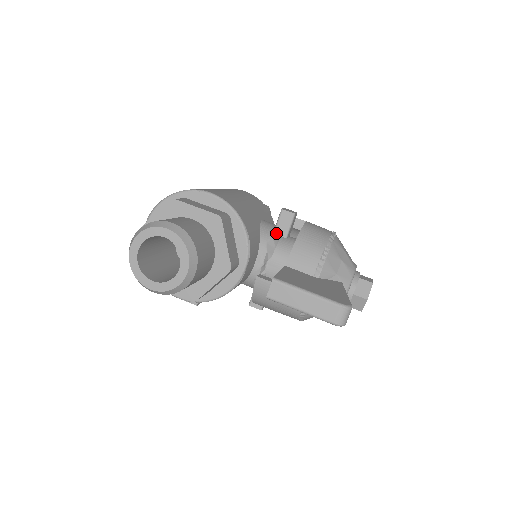
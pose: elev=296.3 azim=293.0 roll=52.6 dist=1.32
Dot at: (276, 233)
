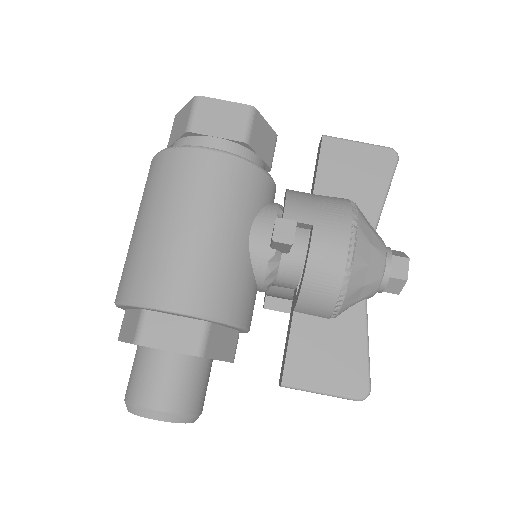
Dot at: (273, 259)
